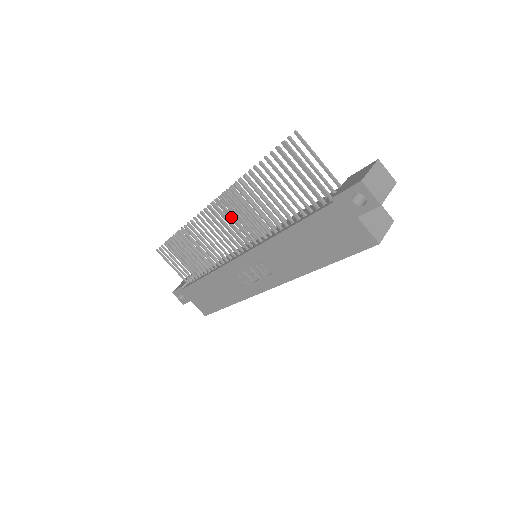
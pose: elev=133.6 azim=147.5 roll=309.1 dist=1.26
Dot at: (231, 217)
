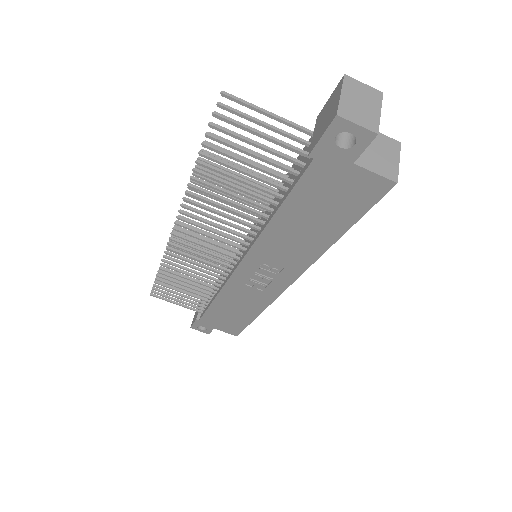
Dot at: (204, 229)
